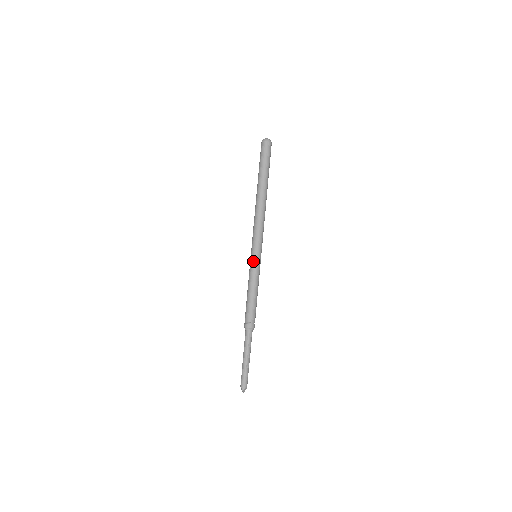
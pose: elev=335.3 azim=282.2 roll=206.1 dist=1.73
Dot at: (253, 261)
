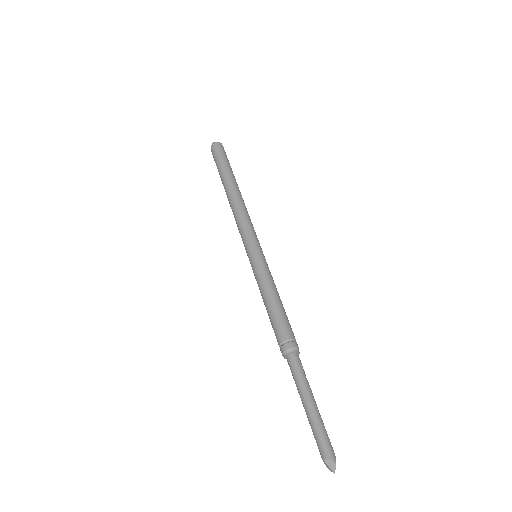
Dot at: (260, 257)
